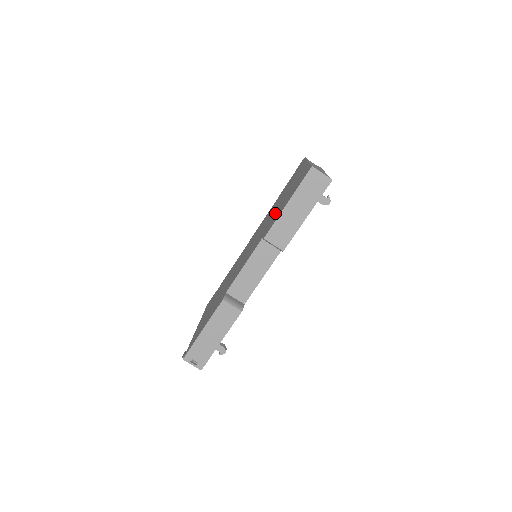
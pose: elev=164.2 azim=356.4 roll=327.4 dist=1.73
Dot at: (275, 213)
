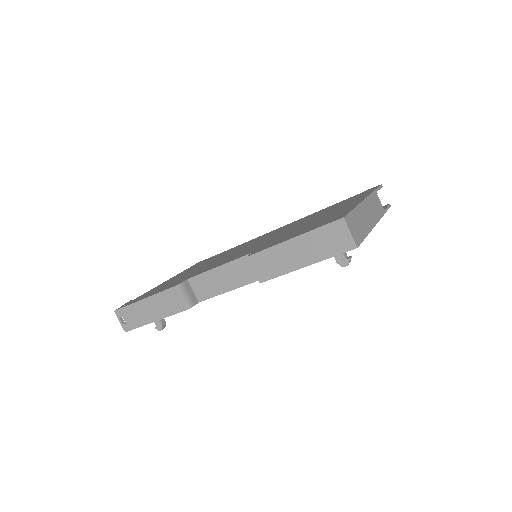
Dot at: (289, 232)
